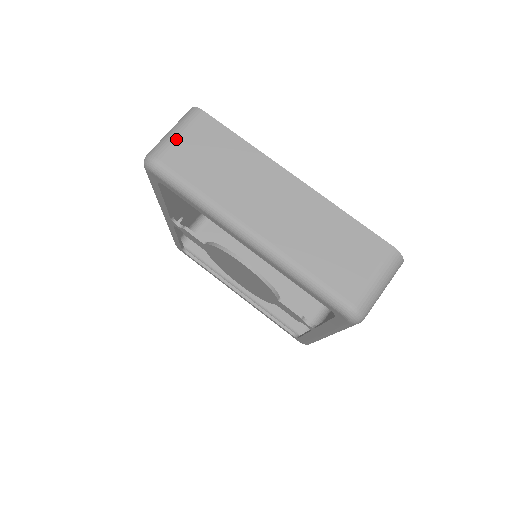
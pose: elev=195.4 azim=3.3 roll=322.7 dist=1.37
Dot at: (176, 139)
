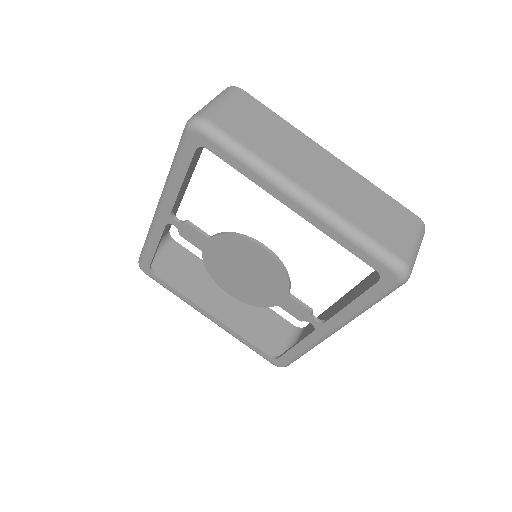
Dot at: (222, 106)
